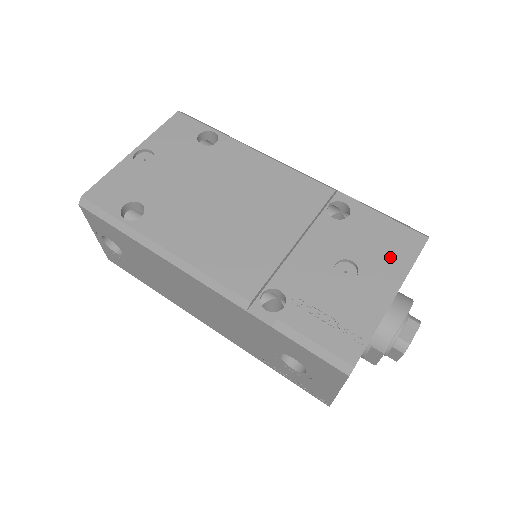
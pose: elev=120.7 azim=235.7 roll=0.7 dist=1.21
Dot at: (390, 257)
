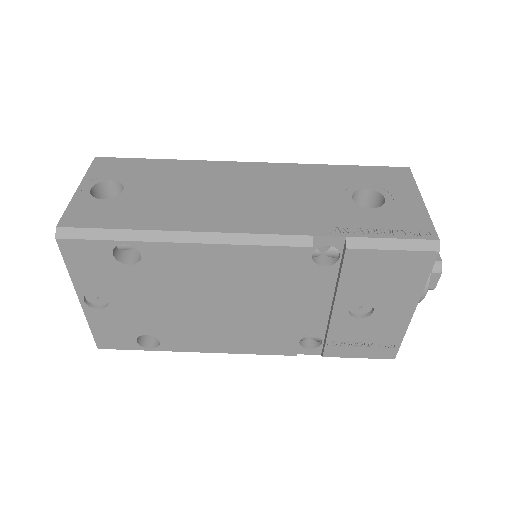
Dot at: (400, 286)
